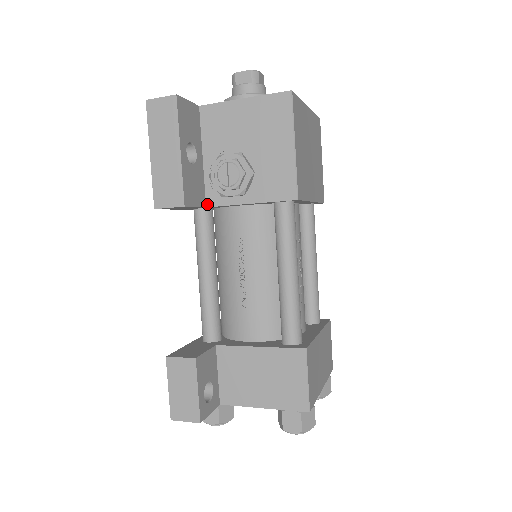
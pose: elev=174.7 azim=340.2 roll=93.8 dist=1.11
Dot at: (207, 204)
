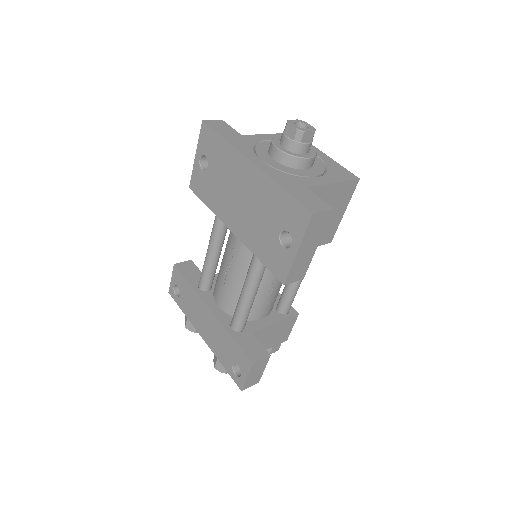
Dot at: occluded
